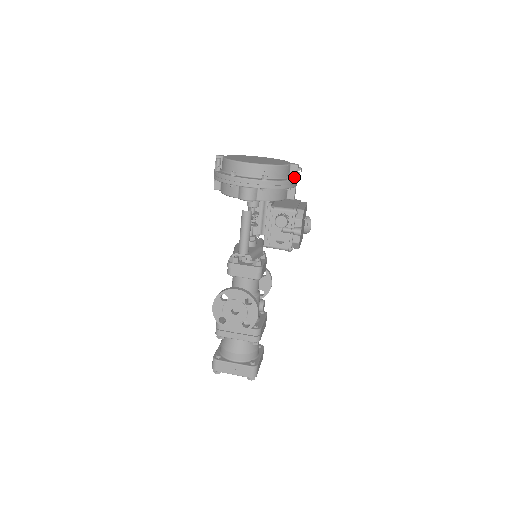
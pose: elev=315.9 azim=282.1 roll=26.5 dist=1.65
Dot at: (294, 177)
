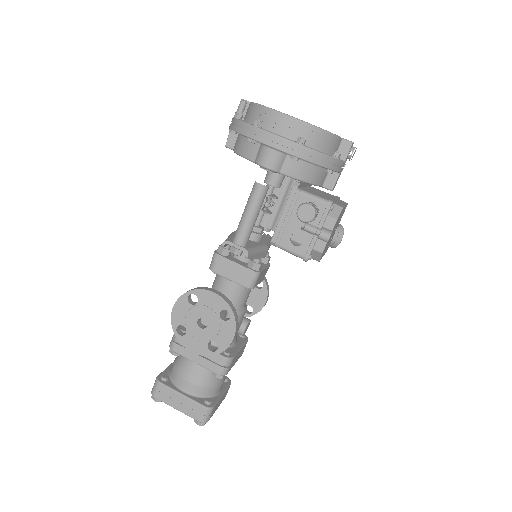
Dot at: (342, 158)
